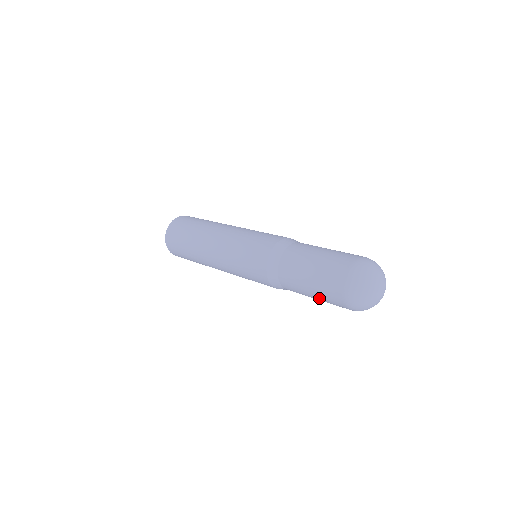
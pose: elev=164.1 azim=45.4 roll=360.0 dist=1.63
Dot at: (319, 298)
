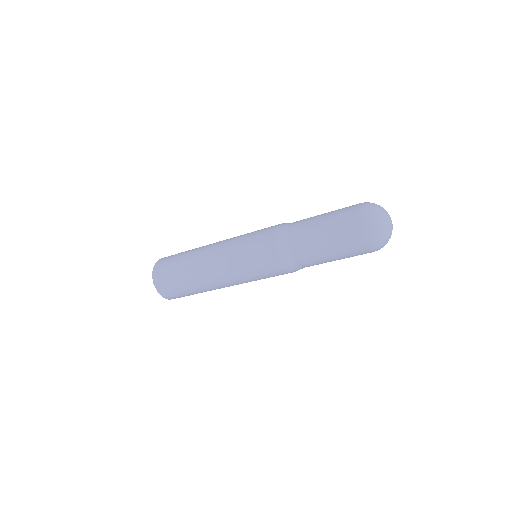
Dot at: (341, 257)
